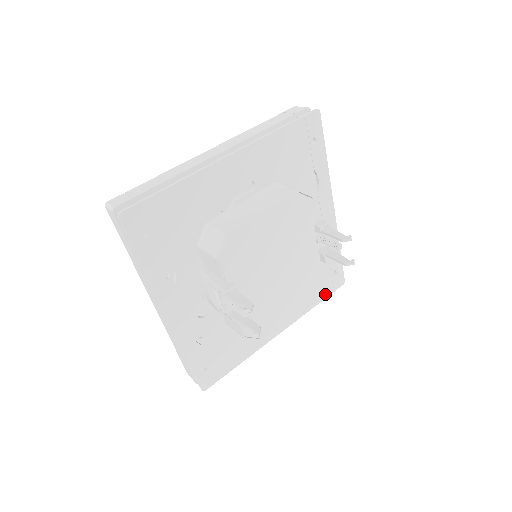
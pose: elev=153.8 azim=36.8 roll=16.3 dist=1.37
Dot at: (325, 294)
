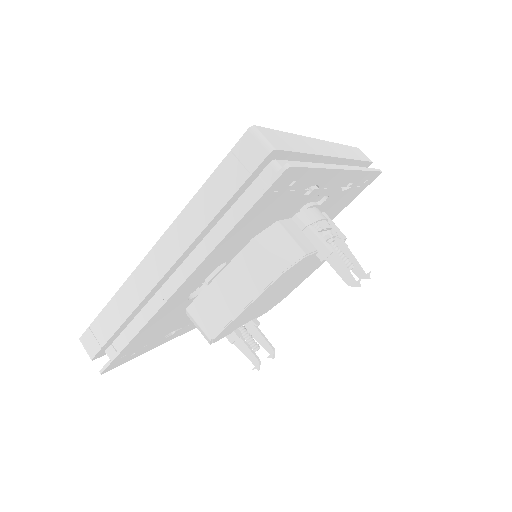
Dot at: (355, 196)
